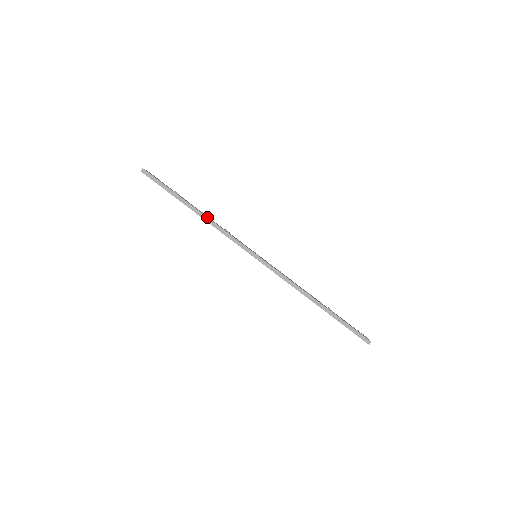
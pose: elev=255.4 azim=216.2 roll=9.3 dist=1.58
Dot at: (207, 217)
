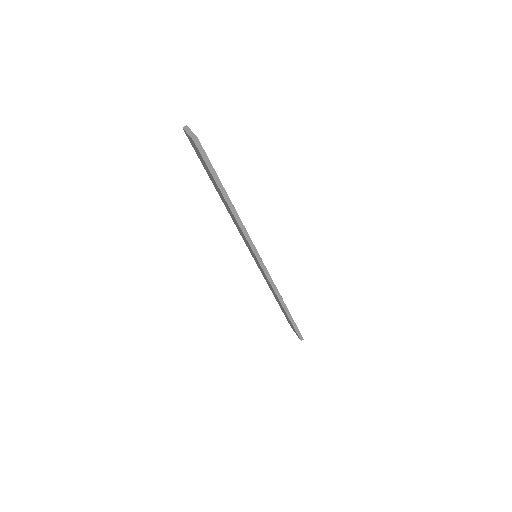
Dot at: occluded
